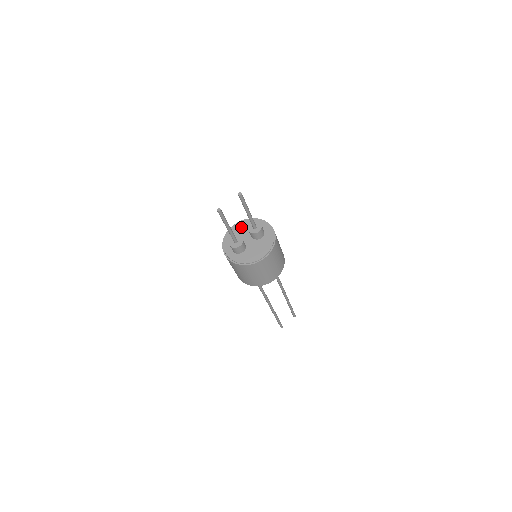
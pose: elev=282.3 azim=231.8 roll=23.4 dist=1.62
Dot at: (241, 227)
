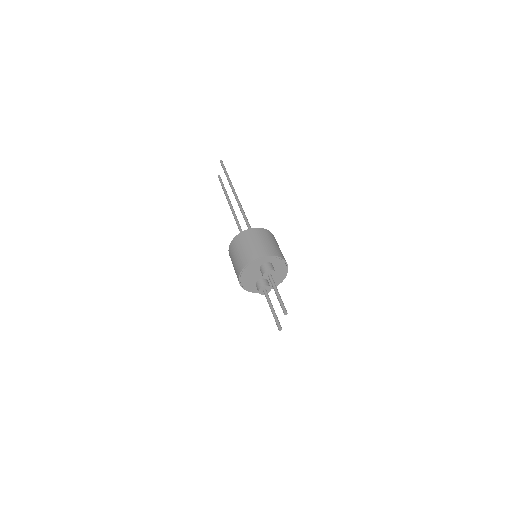
Dot at: (248, 274)
